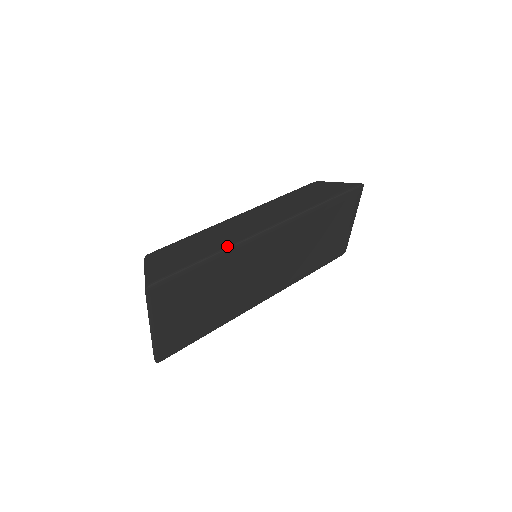
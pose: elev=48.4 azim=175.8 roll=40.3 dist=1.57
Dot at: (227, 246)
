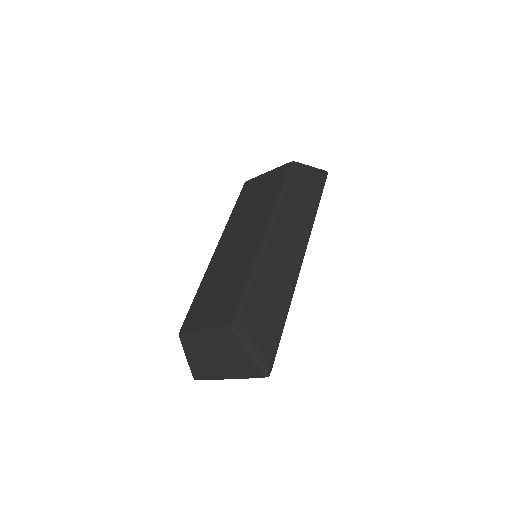
Dot at: (291, 298)
